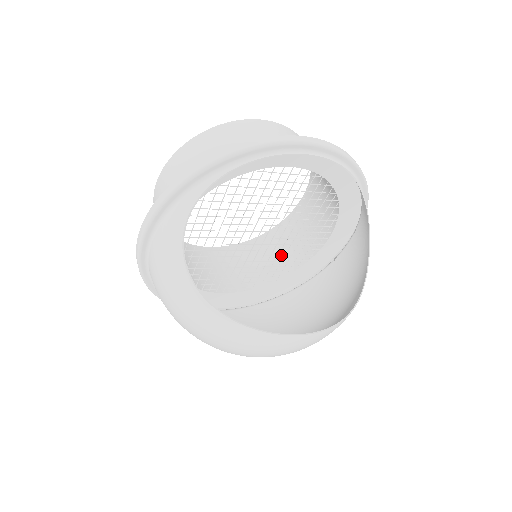
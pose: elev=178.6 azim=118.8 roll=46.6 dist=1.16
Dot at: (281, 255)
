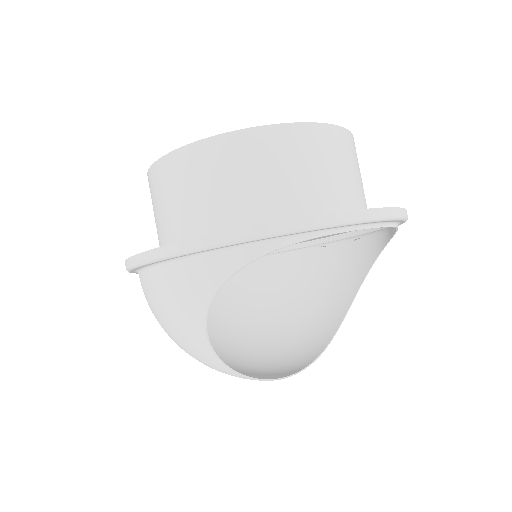
Dot at: occluded
